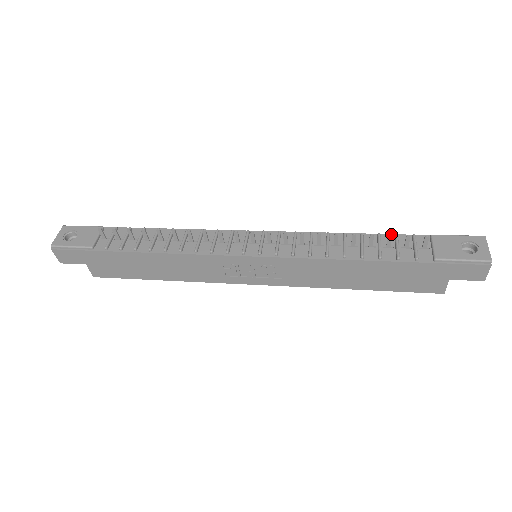
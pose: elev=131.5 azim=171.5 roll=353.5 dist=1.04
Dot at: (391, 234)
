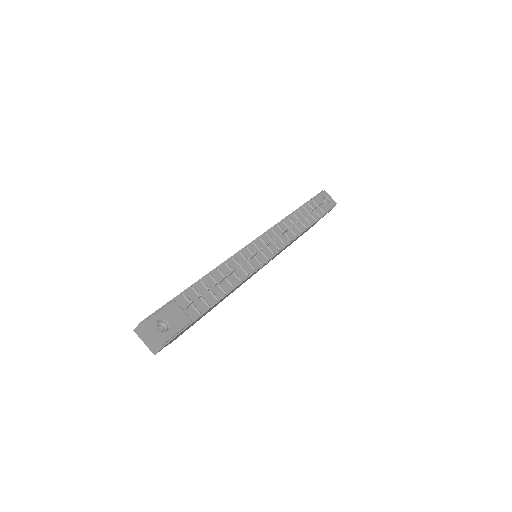
Dot at: (300, 207)
